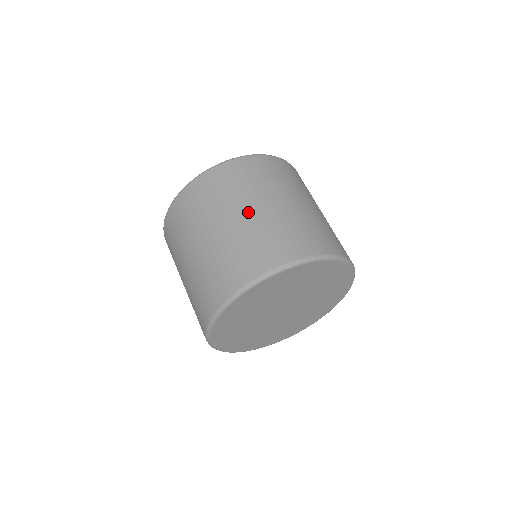
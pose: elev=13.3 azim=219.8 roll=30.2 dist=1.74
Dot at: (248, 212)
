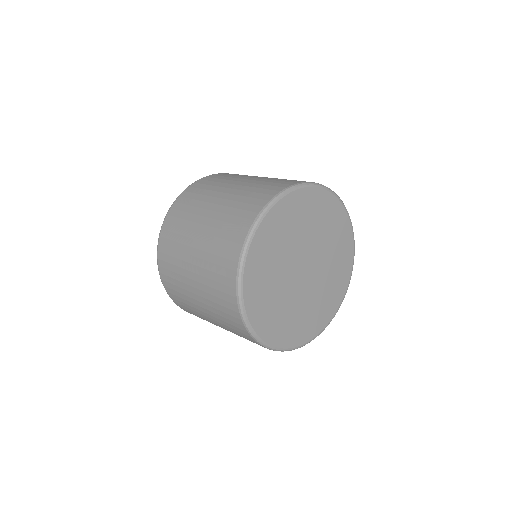
Dot at: (231, 188)
